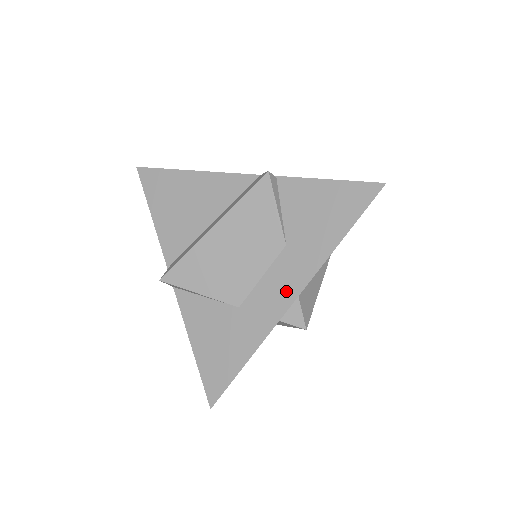
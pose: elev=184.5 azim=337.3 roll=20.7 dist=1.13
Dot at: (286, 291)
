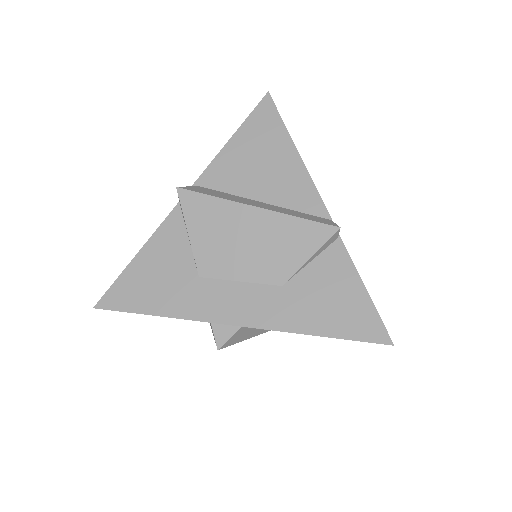
Dot at: (240, 312)
